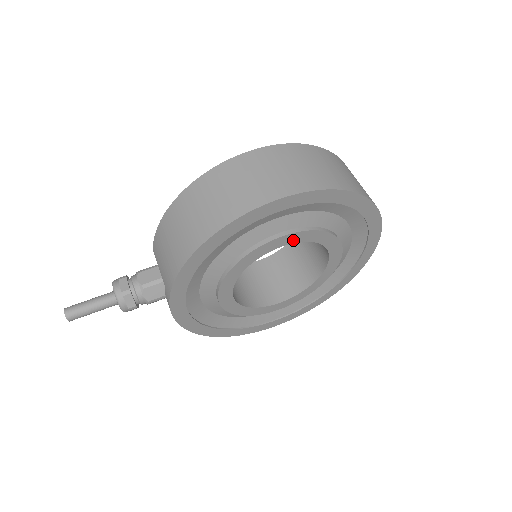
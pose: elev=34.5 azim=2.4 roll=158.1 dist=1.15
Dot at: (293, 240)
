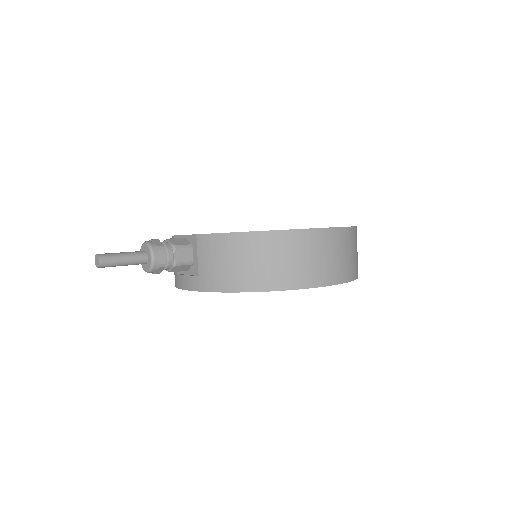
Dot at: occluded
